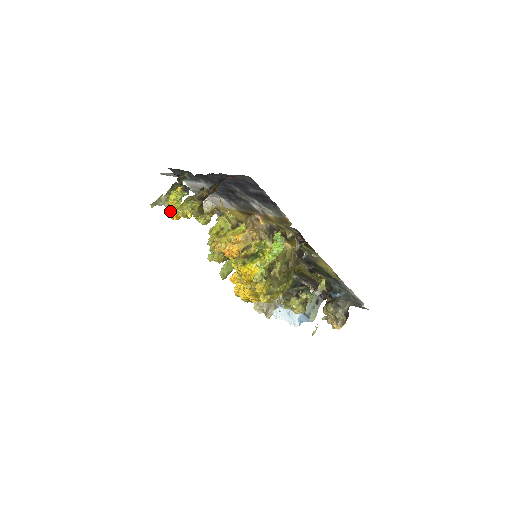
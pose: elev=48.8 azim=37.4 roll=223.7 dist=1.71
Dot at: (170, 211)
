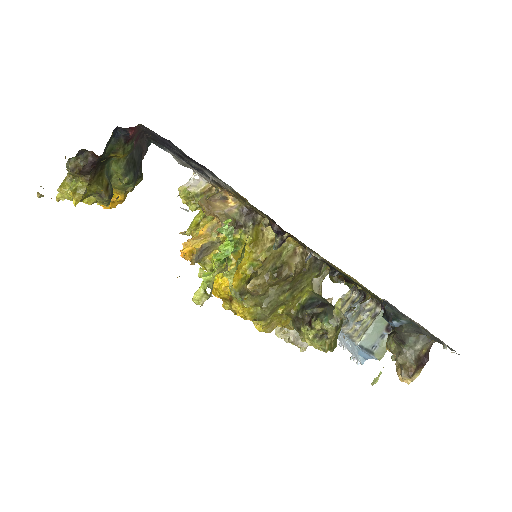
Dot at: occluded
